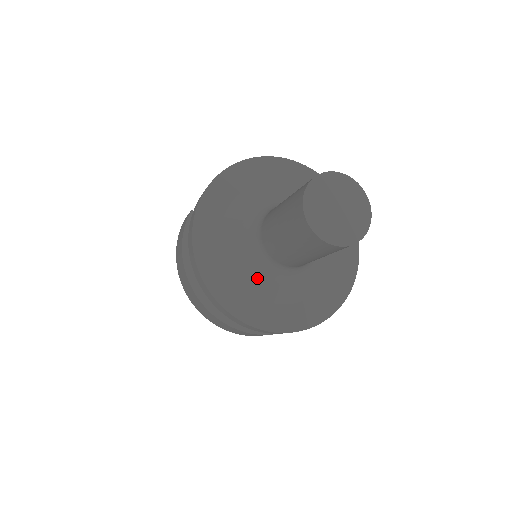
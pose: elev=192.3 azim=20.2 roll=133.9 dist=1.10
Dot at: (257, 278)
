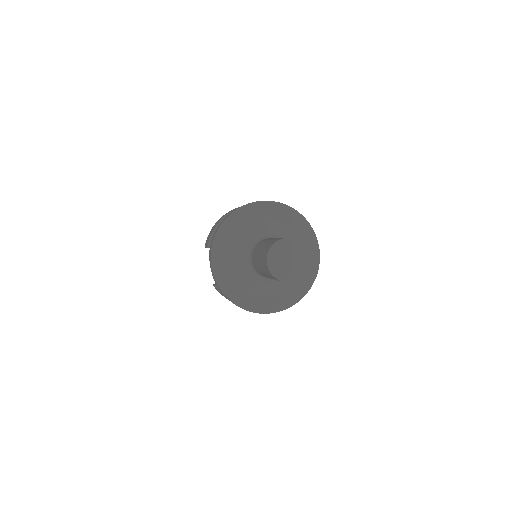
Dot at: (279, 285)
